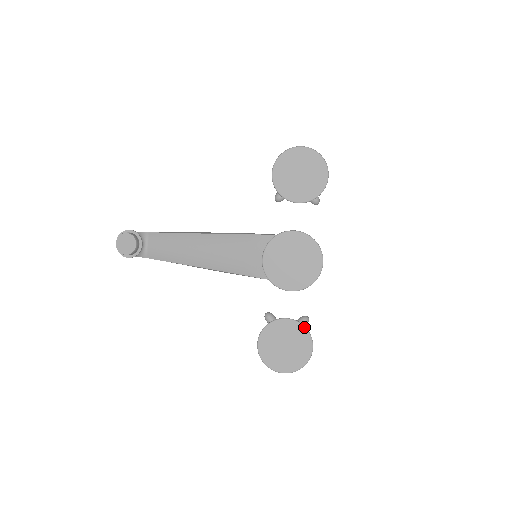
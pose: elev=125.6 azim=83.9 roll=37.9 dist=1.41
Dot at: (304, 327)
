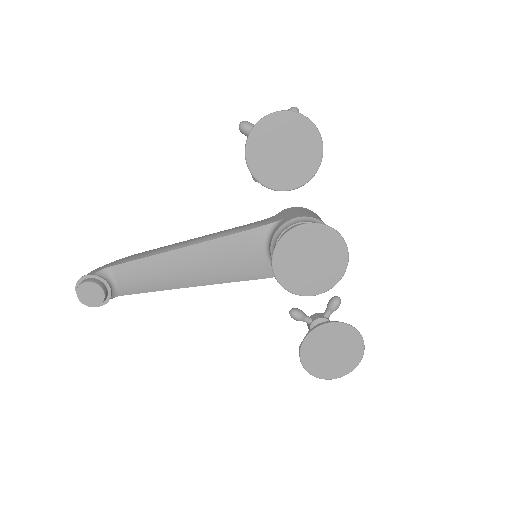
Dot at: (347, 325)
